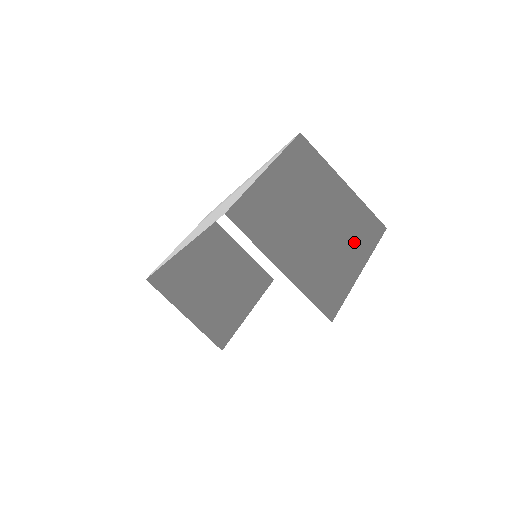
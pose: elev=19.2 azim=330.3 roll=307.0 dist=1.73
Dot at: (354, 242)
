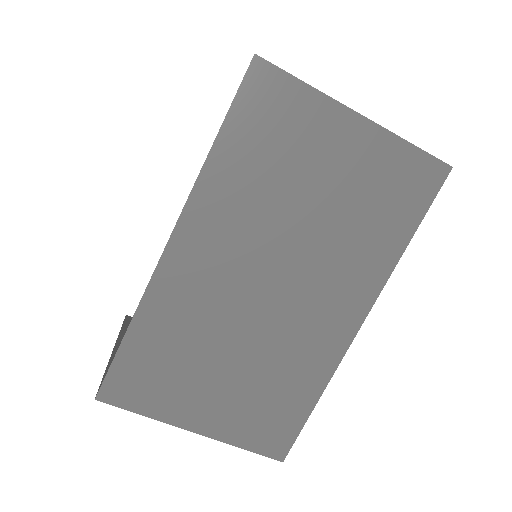
Dot at: occluded
